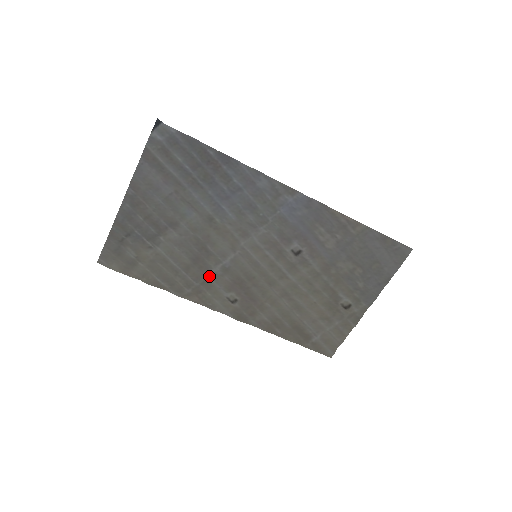
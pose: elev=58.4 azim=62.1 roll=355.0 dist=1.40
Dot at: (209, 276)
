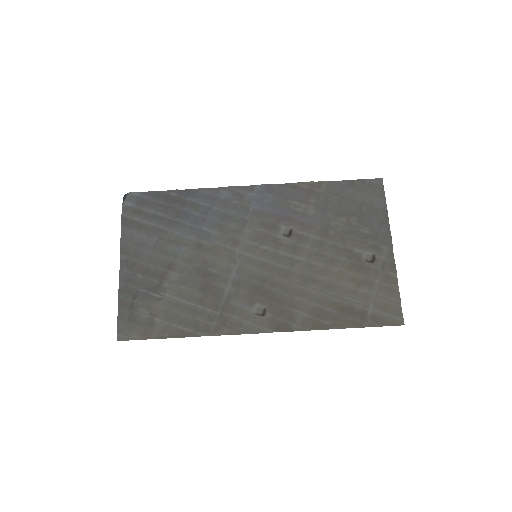
Dot at: (225, 298)
